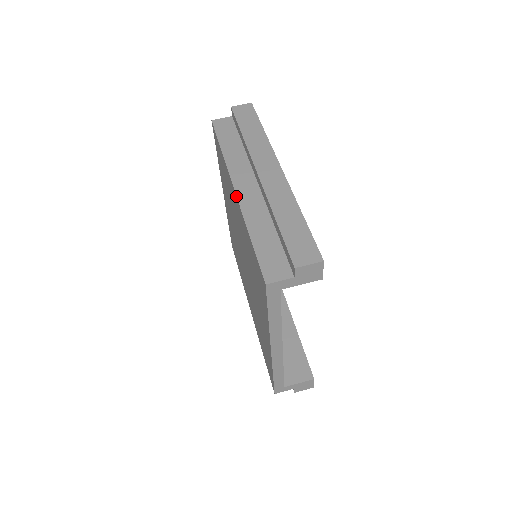
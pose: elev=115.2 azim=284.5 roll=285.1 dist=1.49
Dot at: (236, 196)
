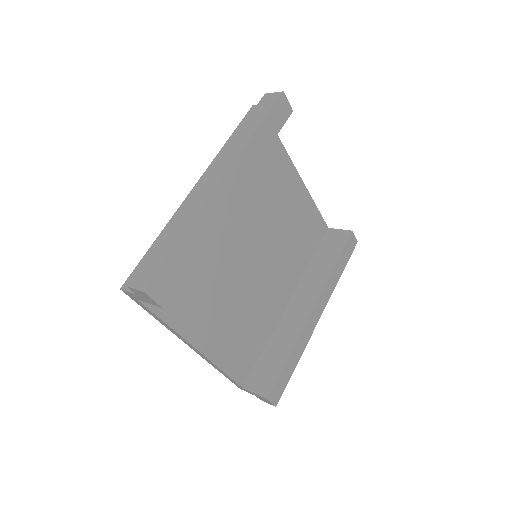
Dot at: (186, 197)
